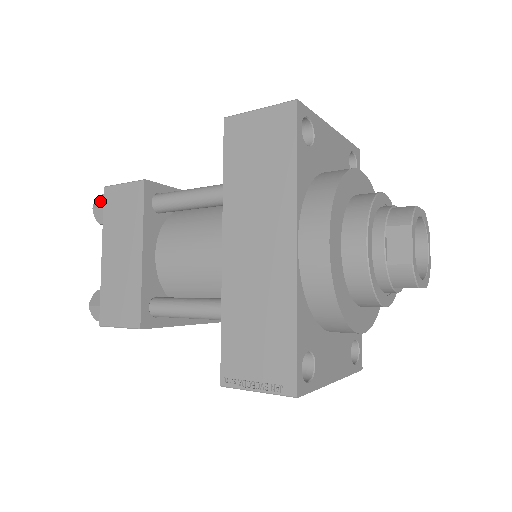
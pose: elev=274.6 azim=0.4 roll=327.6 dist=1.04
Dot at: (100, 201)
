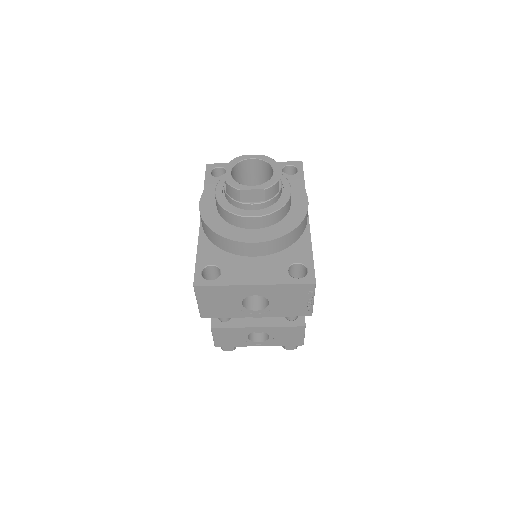
Dot at: occluded
